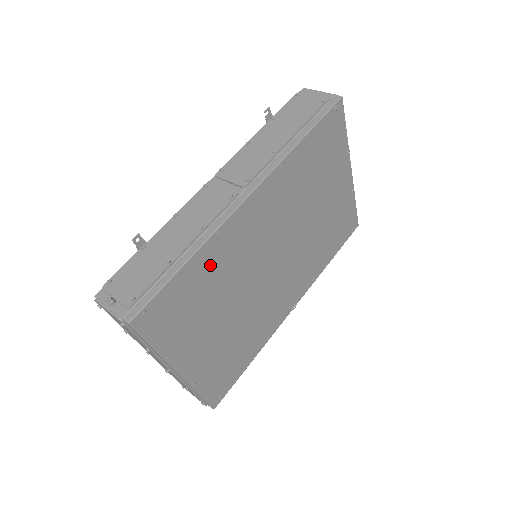
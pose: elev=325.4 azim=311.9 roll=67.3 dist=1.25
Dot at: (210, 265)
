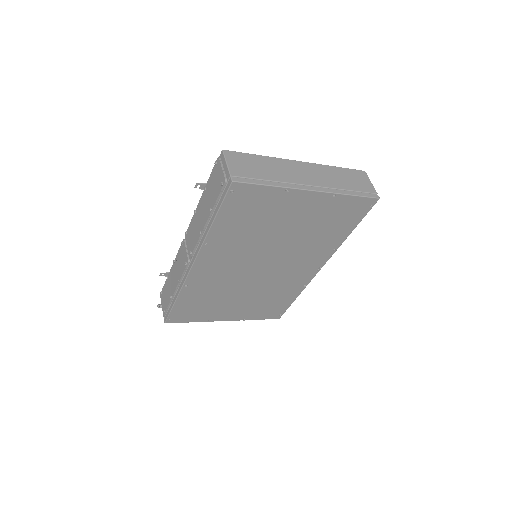
Dot at: (196, 294)
